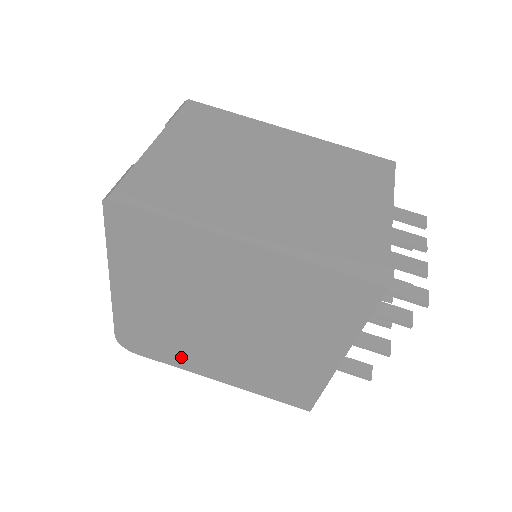
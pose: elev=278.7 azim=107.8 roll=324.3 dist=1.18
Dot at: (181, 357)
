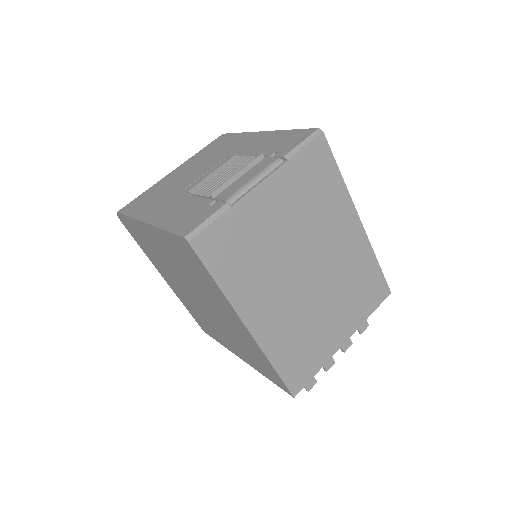
Dot at: (153, 259)
